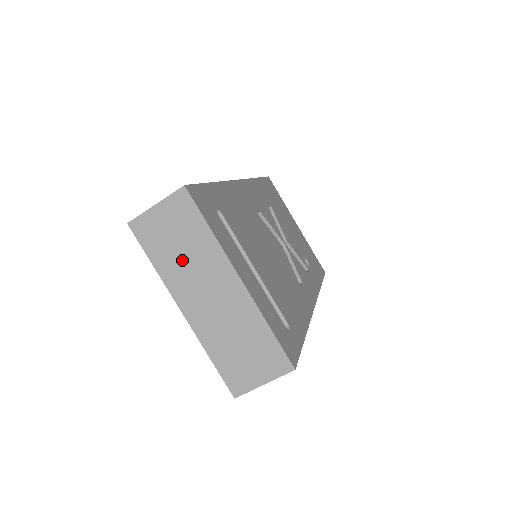
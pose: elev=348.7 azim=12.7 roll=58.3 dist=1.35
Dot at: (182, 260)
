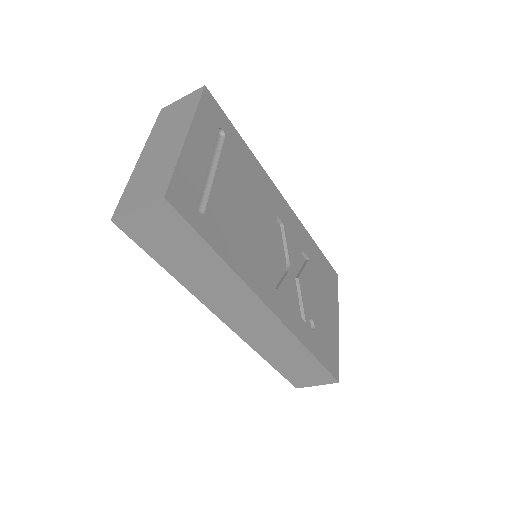
Dot at: (168, 126)
